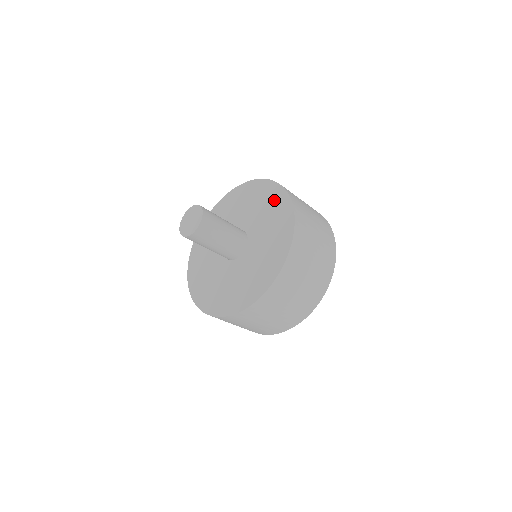
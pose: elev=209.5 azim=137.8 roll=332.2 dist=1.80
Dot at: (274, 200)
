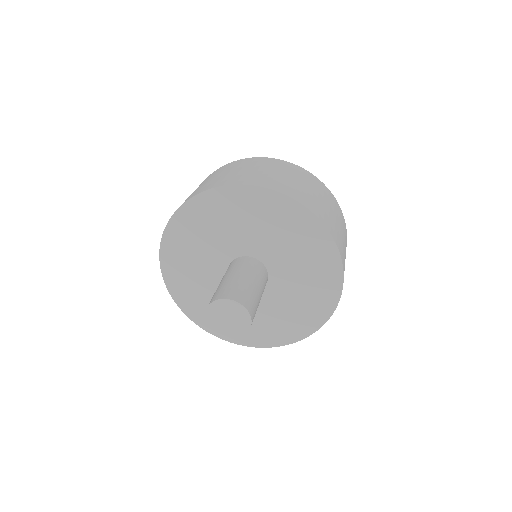
Dot at: (268, 209)
